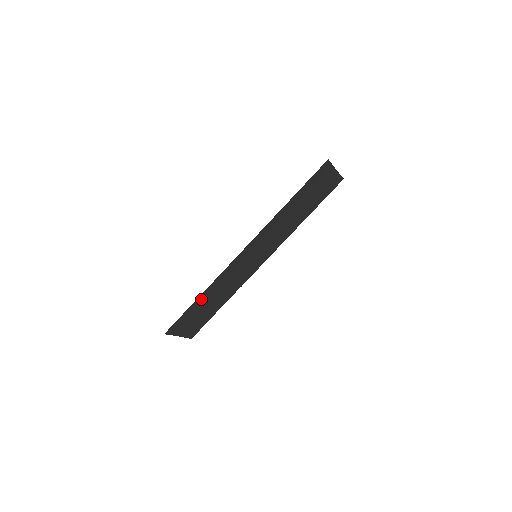
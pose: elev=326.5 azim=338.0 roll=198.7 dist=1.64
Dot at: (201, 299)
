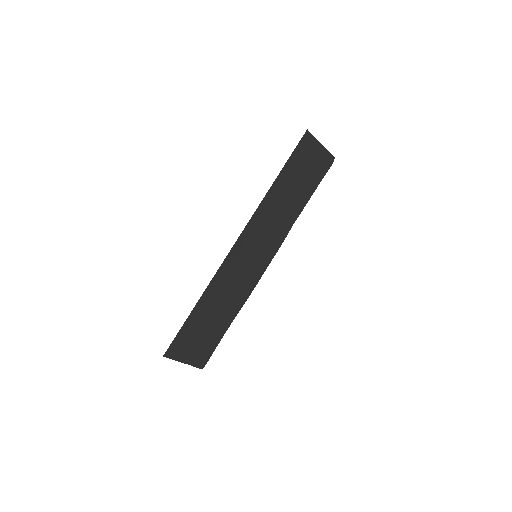
Dot at: (199, 309)
